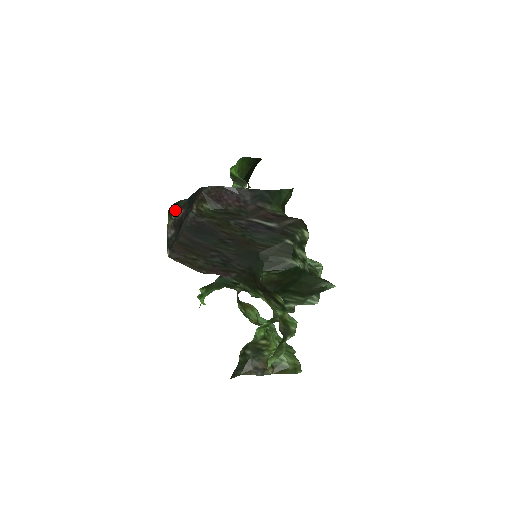
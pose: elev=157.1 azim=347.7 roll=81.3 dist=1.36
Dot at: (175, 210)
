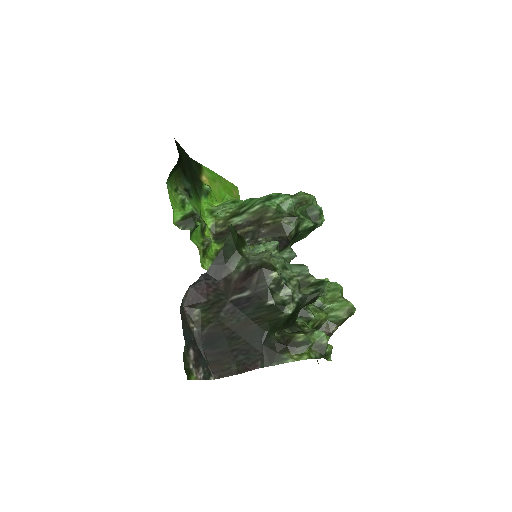
Dot at: (188, 363)
